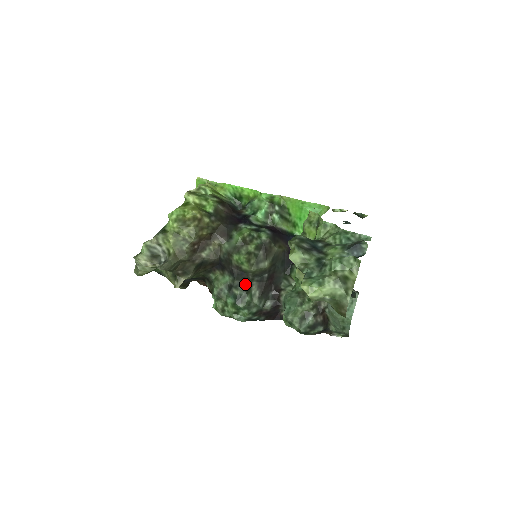
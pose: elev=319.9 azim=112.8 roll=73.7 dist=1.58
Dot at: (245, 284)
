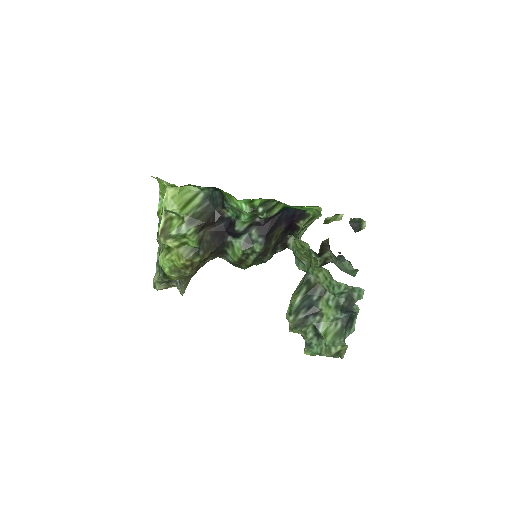
Dot at: occluded
